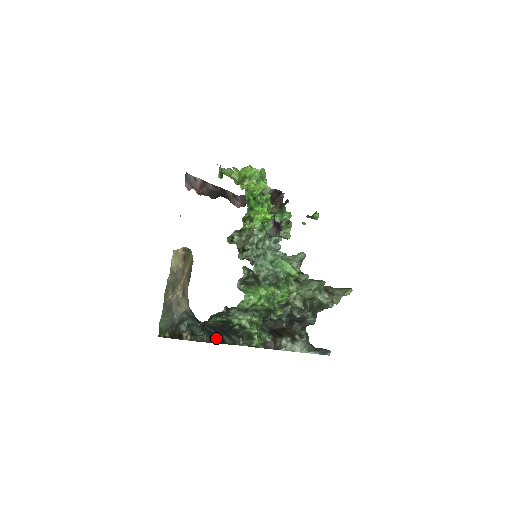
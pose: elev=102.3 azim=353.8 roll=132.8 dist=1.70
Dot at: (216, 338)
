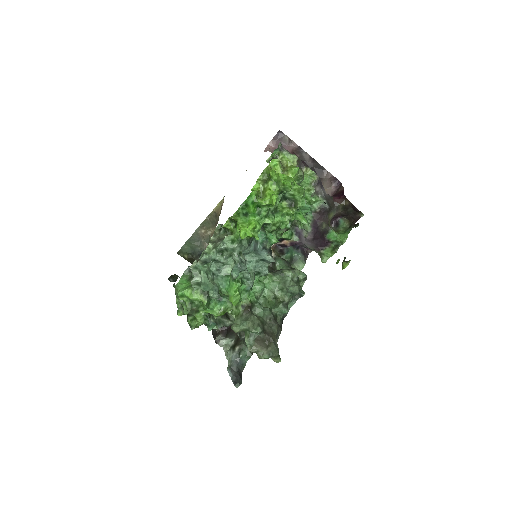
Dot at: occluded
